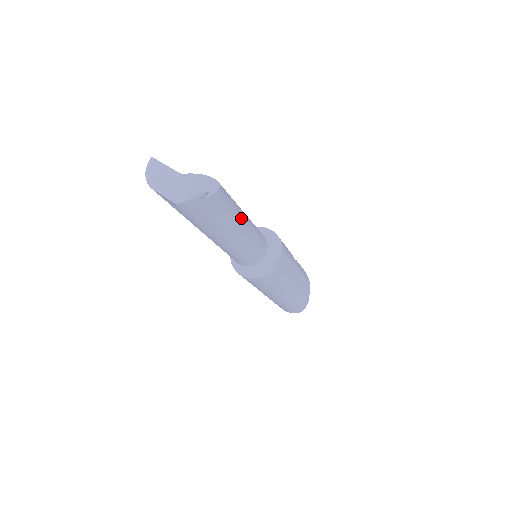
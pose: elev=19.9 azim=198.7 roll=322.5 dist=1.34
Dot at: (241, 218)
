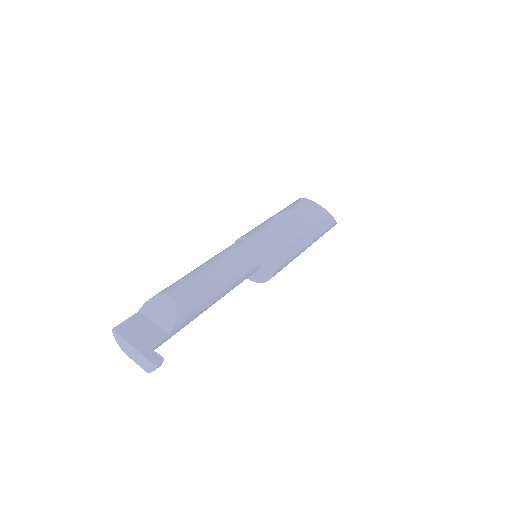
Dot at: (214, 290)
